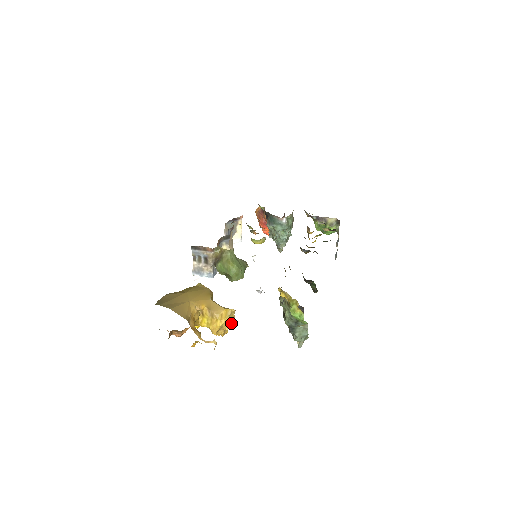
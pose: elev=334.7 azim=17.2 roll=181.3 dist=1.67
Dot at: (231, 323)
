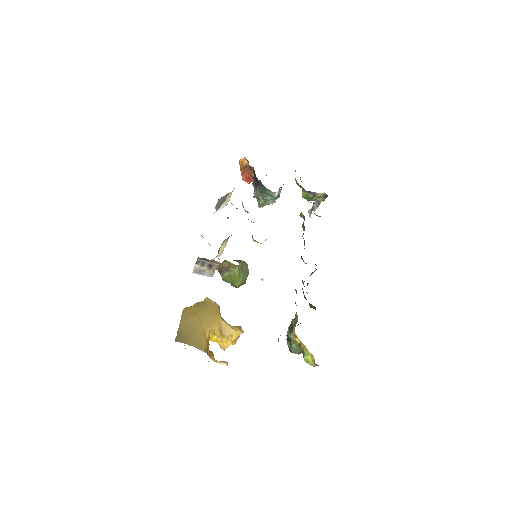
Dot at: occluded
